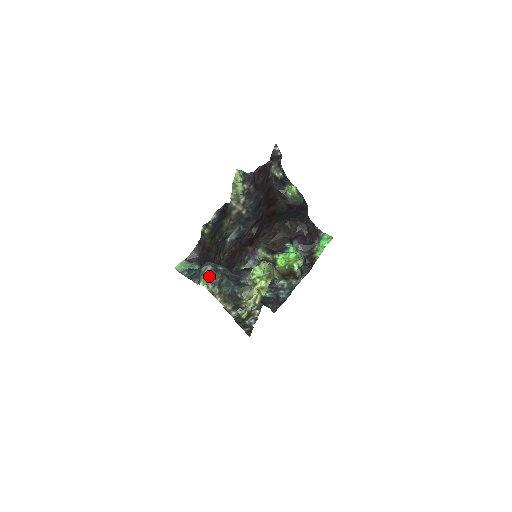
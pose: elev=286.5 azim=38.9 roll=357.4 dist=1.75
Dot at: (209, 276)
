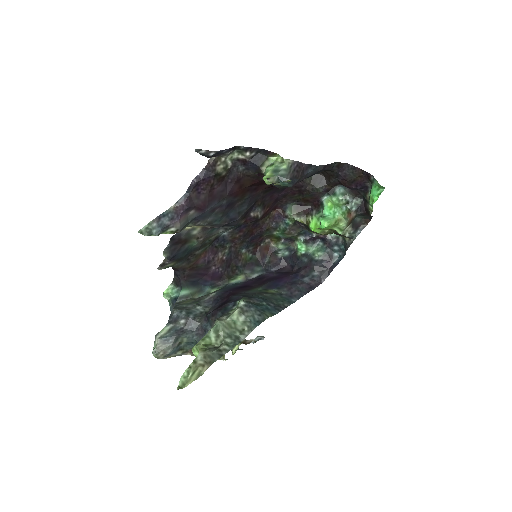
Dot at: (155, 354)
